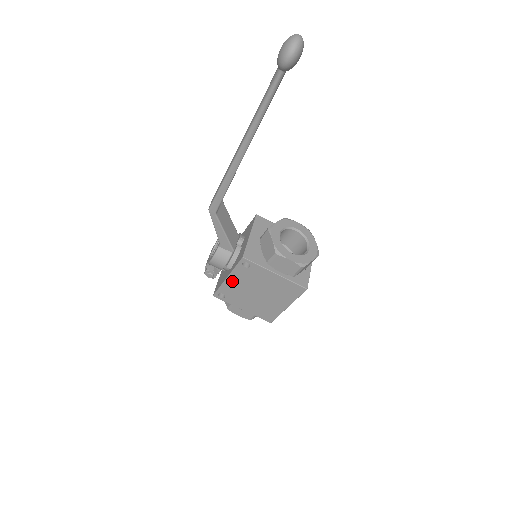
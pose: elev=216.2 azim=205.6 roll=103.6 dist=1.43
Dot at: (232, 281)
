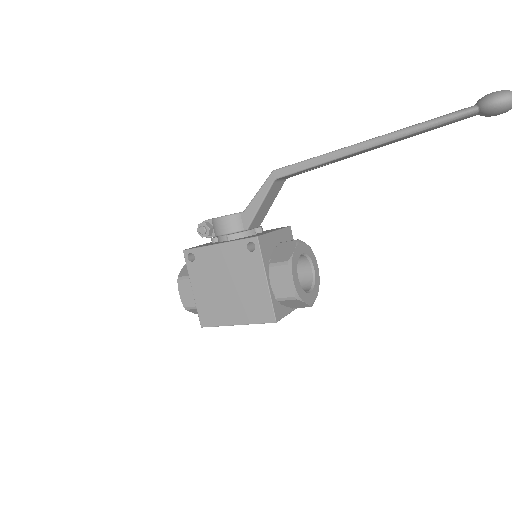
Dot at: (219, 251)
